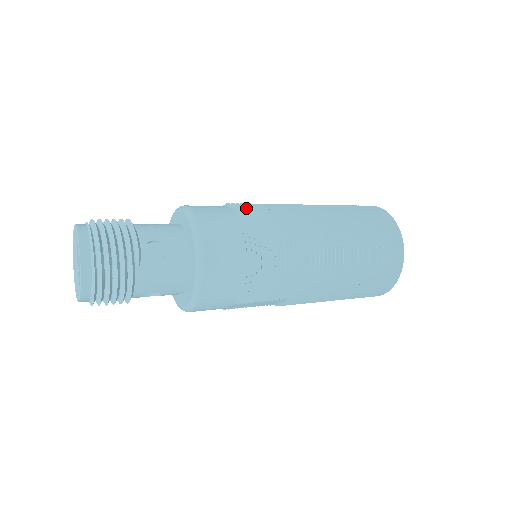
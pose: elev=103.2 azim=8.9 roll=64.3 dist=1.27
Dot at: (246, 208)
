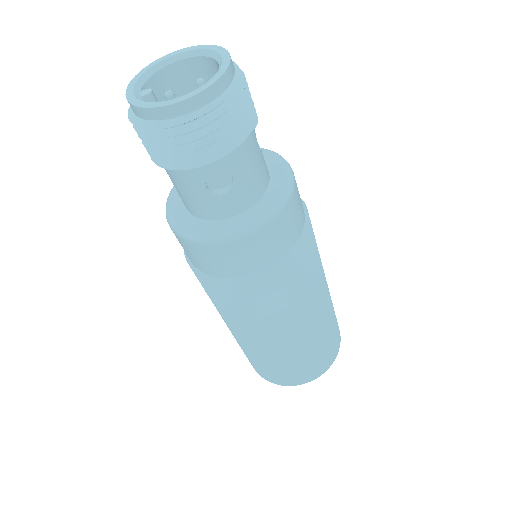
Dot at: occluded
